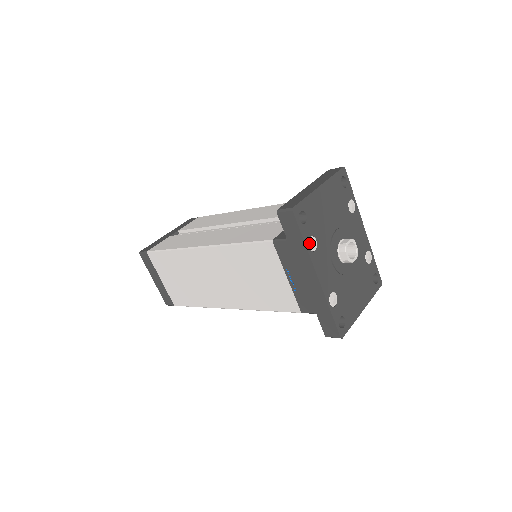
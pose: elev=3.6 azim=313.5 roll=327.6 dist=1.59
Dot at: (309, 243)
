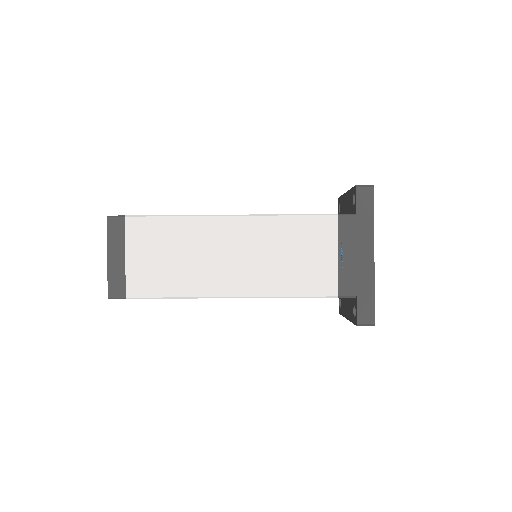
Dot at: occluded
